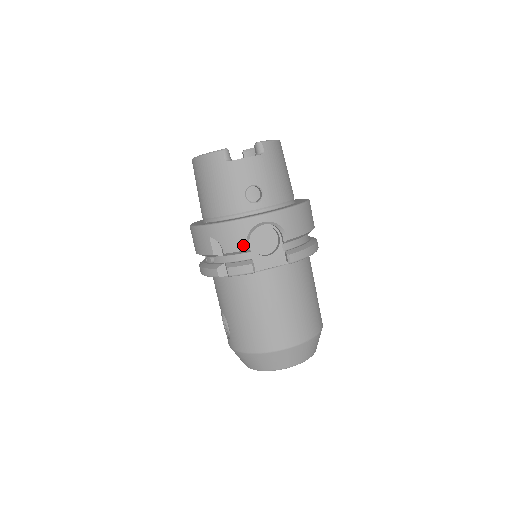
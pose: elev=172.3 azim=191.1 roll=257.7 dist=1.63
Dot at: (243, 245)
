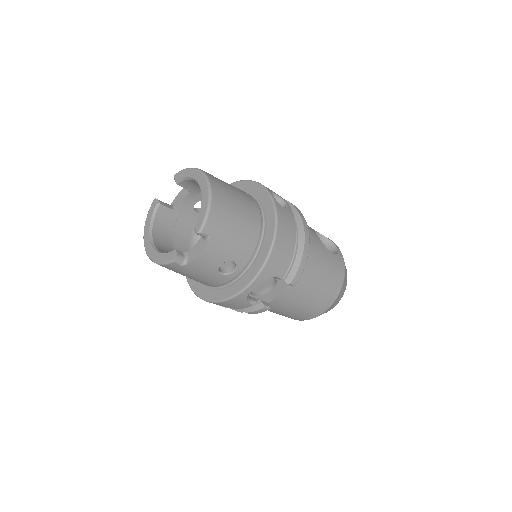
Dot at: (248, 305)
